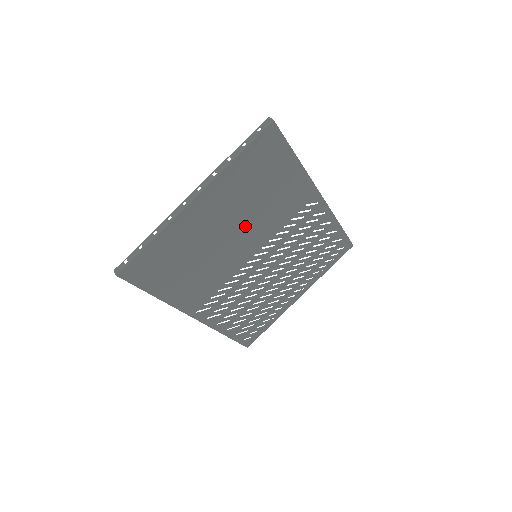
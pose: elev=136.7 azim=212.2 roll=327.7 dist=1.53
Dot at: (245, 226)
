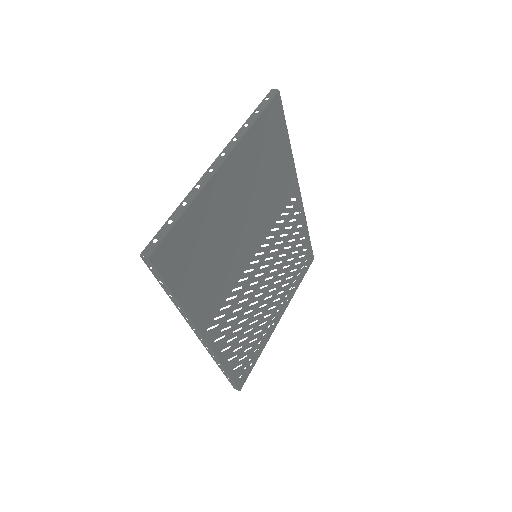
Dot at: (252, 213)
